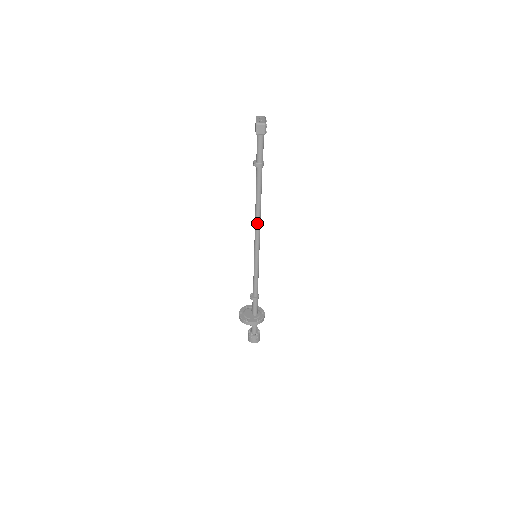
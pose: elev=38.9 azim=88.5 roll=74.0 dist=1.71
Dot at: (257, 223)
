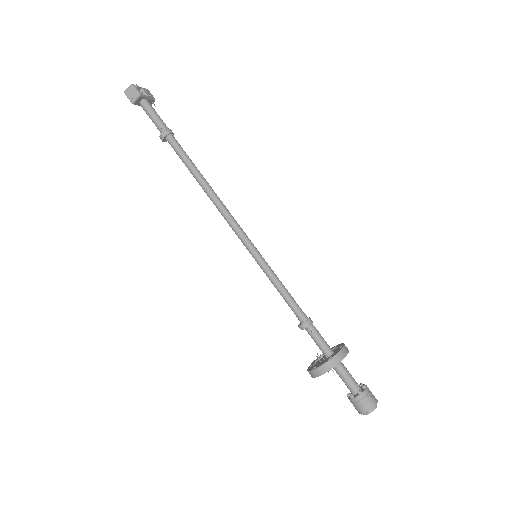
Dot at: (218, 207)
